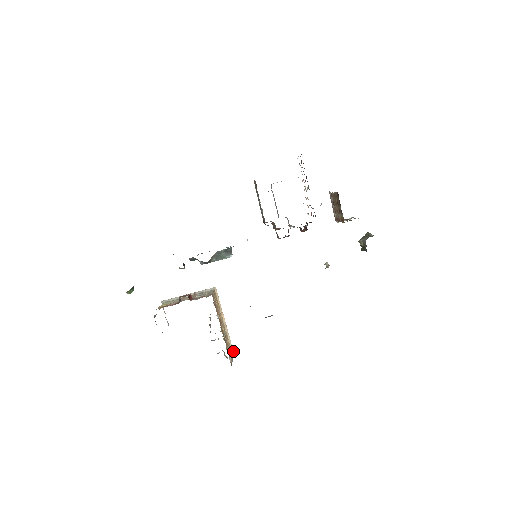
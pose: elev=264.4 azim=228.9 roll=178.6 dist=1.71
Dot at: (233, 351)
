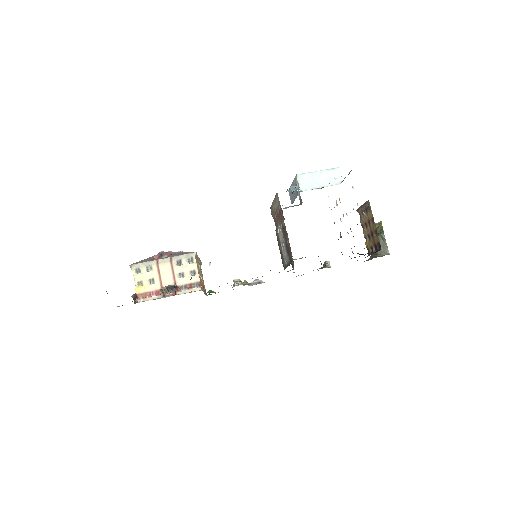
Dot at: (201, 263)
